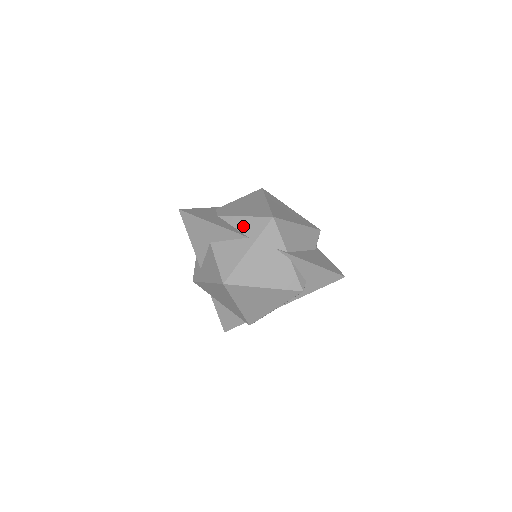
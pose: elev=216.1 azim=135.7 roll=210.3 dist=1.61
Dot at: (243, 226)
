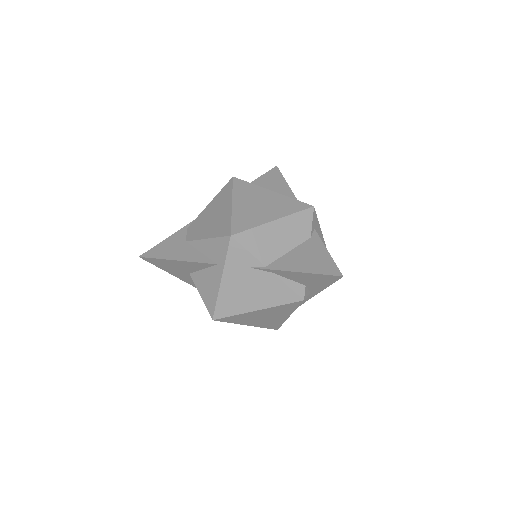
Dot at: (209, 251)
